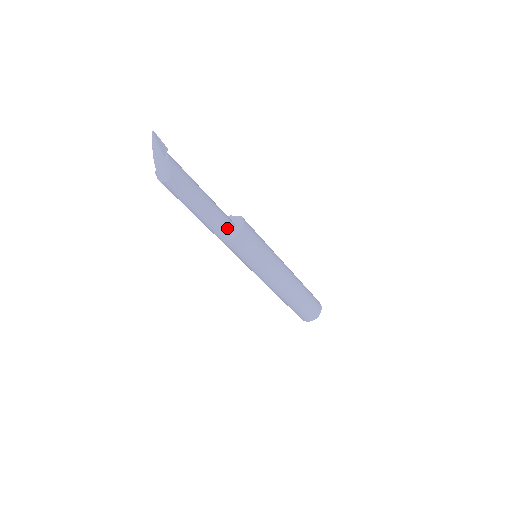
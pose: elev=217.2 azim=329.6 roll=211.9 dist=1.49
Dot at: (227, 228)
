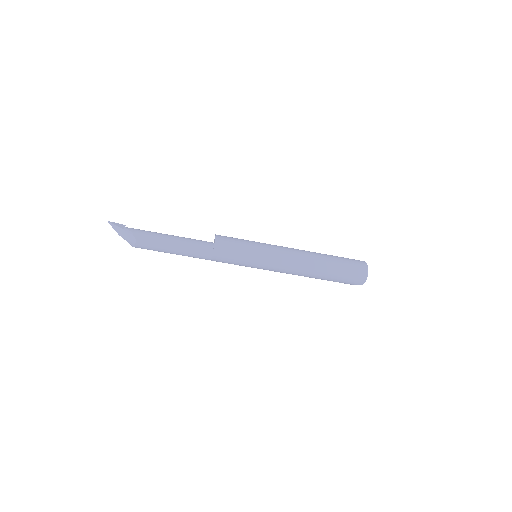
Dot at: (205, 246)
